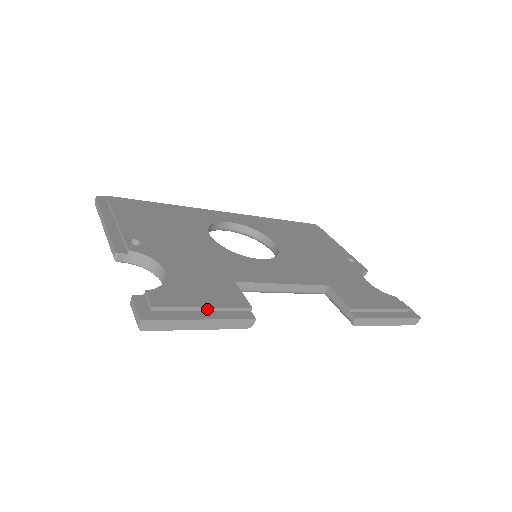
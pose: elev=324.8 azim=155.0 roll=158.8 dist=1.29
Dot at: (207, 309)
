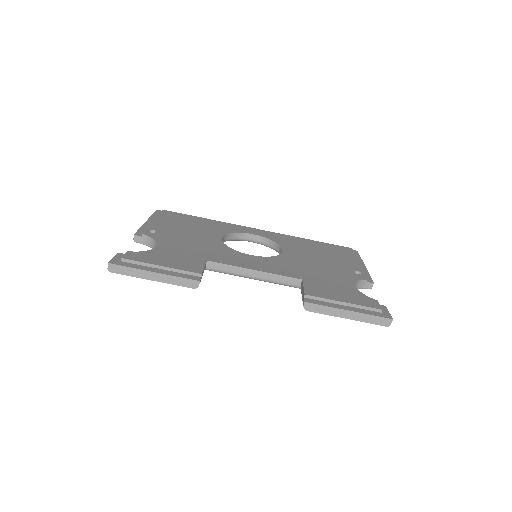
Dot at: (163, 268)
